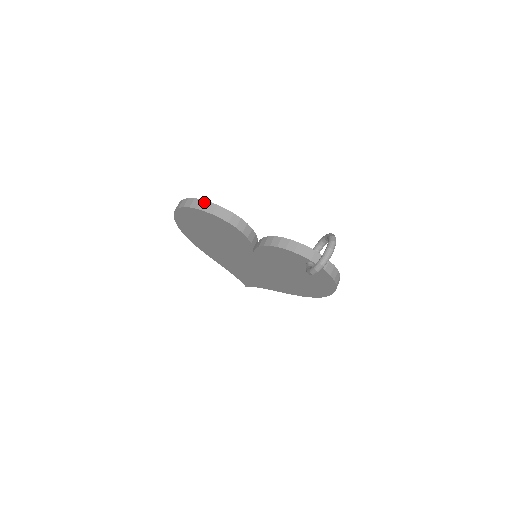
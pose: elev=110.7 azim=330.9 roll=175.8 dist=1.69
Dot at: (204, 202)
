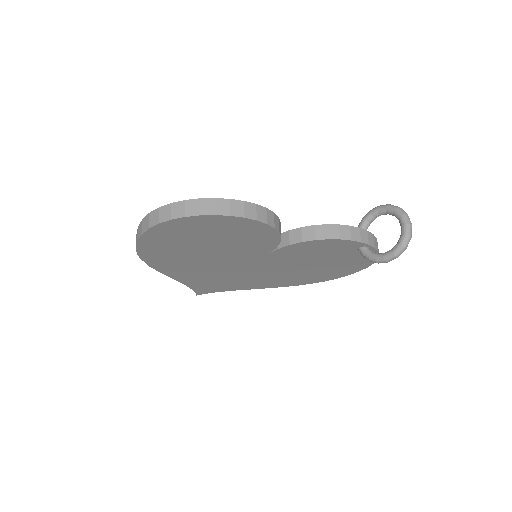
Dot at: (222, 201)
